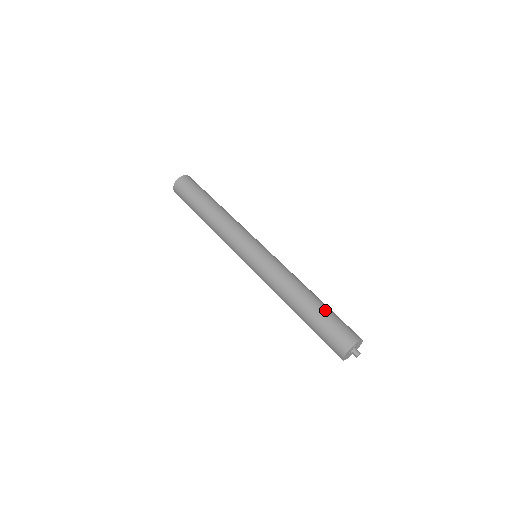
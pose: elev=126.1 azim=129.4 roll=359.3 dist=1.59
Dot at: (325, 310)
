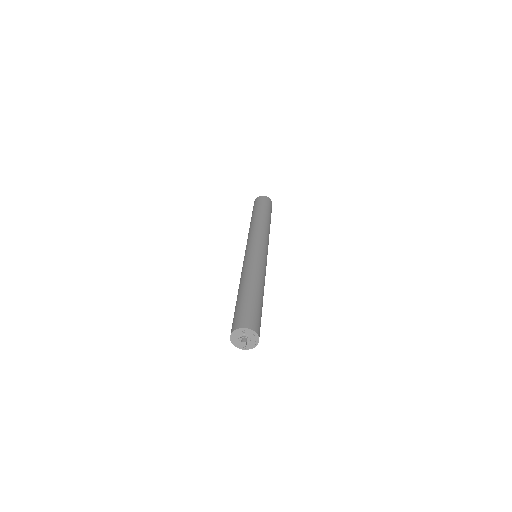
Dot at: (252, 299)
